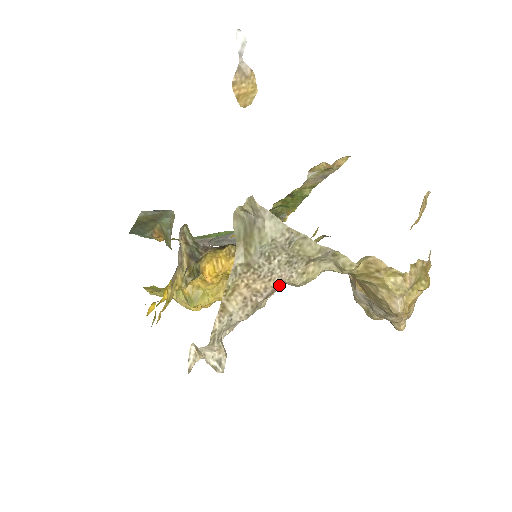
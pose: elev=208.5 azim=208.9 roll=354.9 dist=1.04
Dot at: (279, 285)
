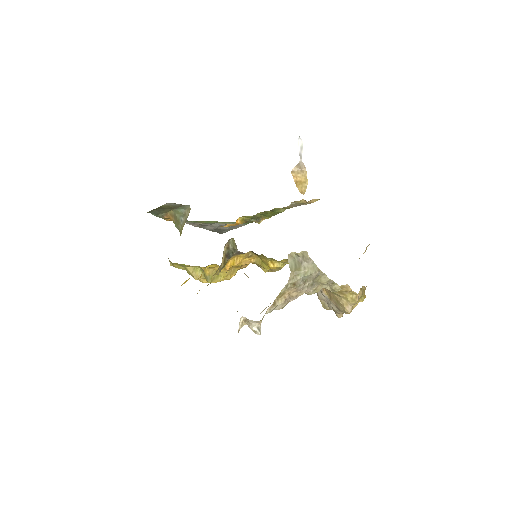
Dot at: occluded
